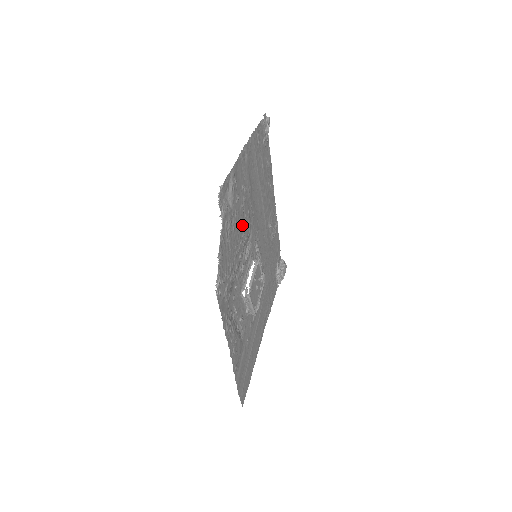
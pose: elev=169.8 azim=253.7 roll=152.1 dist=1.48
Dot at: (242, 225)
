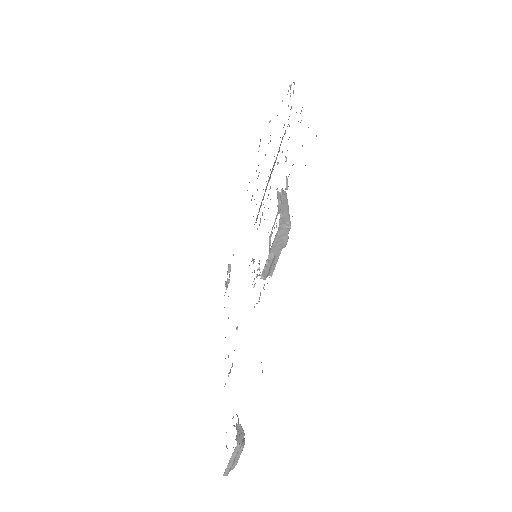
Dot at: occluded
